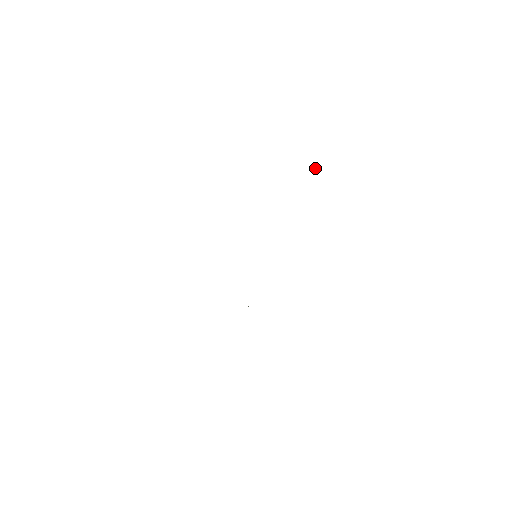
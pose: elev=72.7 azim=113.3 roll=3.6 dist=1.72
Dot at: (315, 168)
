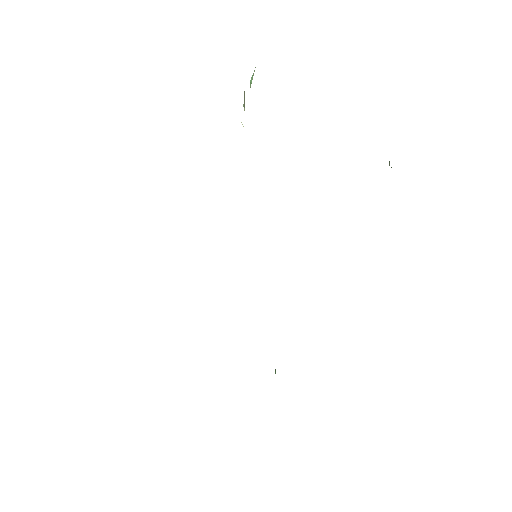
Dot at: (250, 81)
